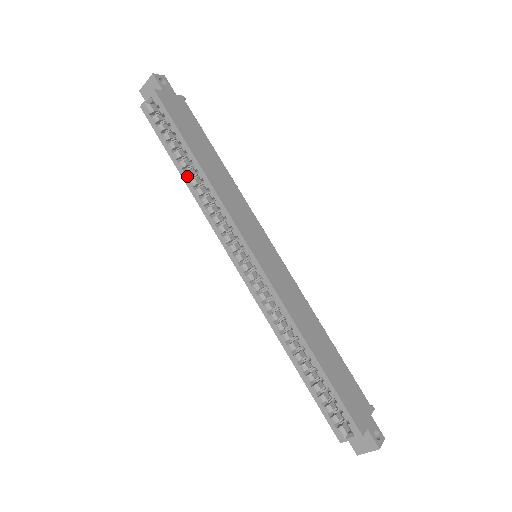
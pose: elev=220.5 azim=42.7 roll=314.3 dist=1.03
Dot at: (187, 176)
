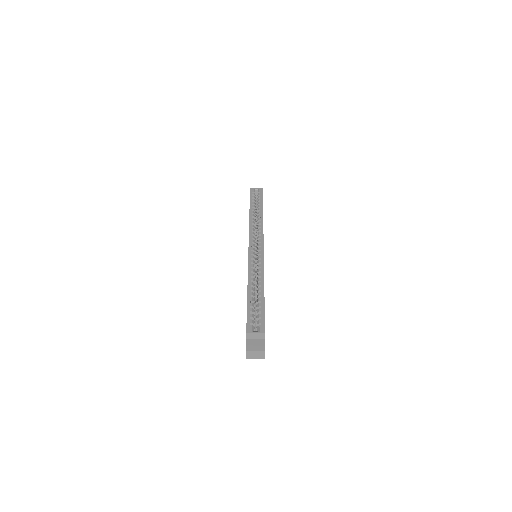
Dot at: (253, 213)
